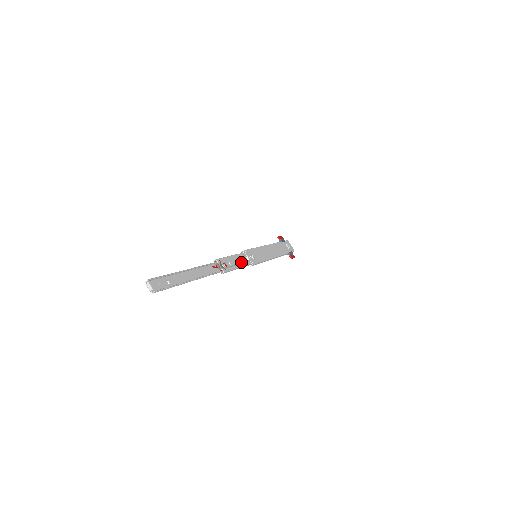
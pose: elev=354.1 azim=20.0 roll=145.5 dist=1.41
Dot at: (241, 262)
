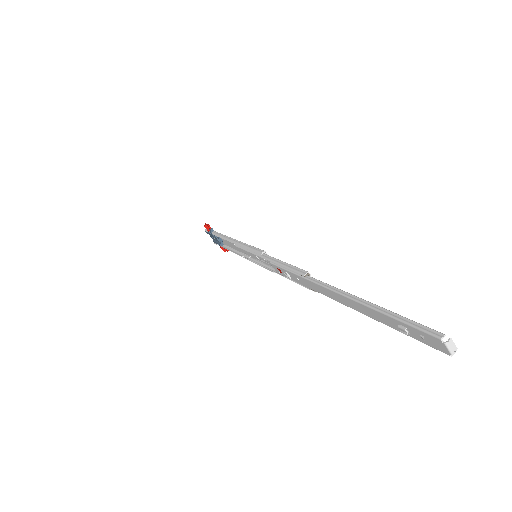
Dot at: occluded
